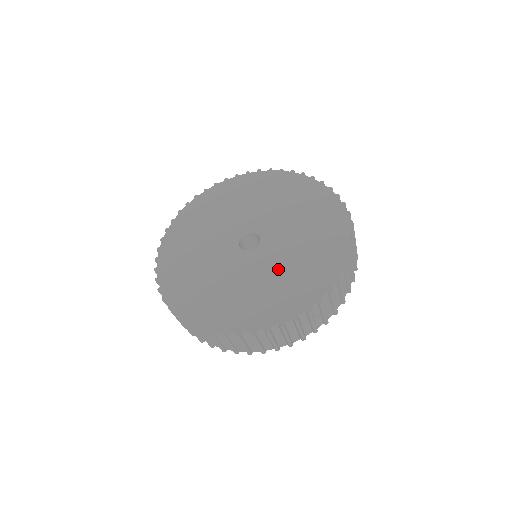
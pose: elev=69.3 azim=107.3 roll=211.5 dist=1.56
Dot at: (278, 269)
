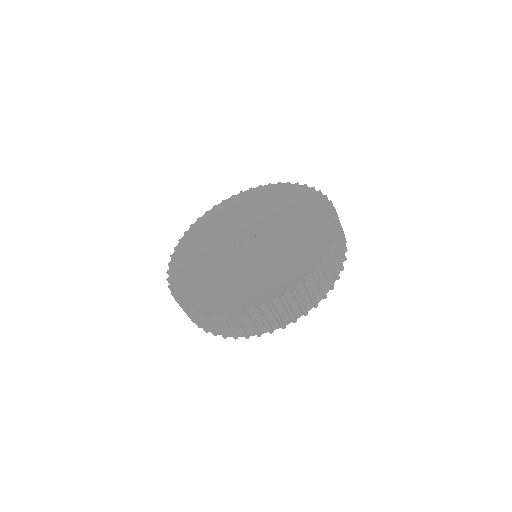
Dot at: (286, 239)
